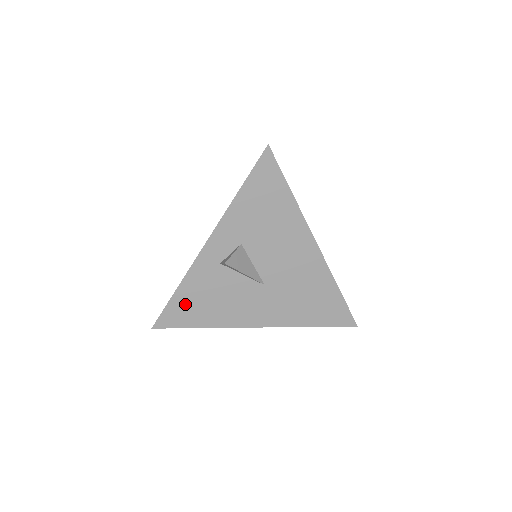
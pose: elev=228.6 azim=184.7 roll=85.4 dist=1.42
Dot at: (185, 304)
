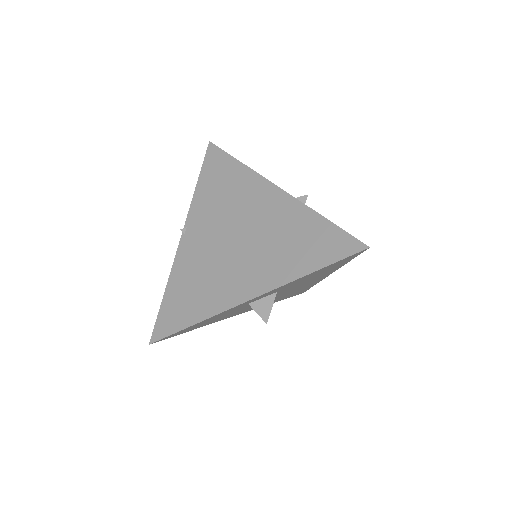
Dot at: occluded
